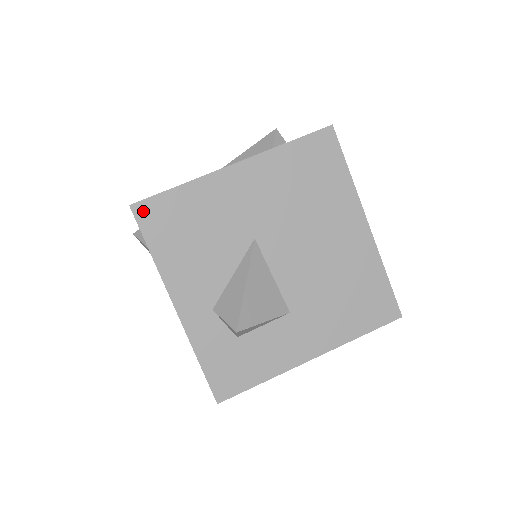
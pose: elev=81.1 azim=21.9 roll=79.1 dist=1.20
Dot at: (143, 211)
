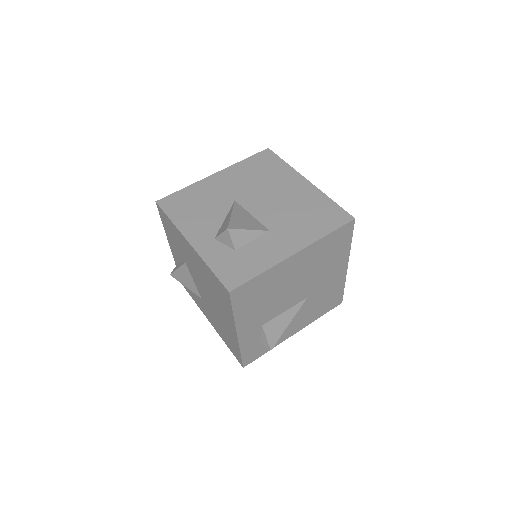
Dot at: (164, 202)
